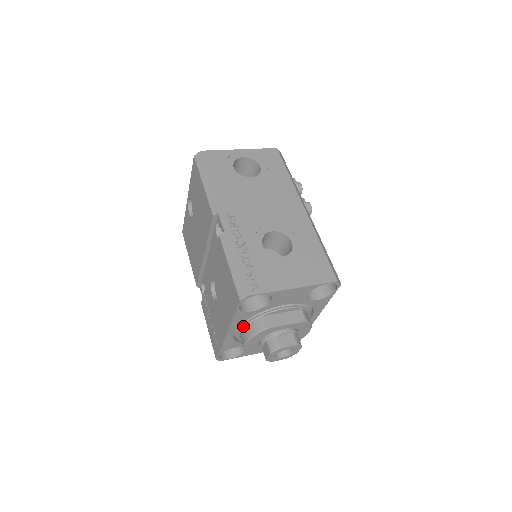
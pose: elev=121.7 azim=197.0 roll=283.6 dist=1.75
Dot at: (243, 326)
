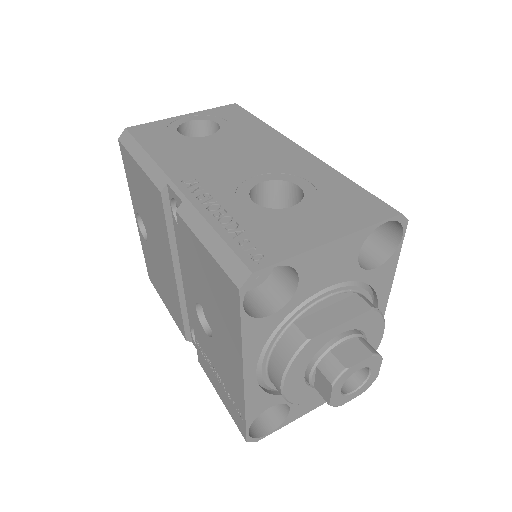
Dot at: (267, 355)
